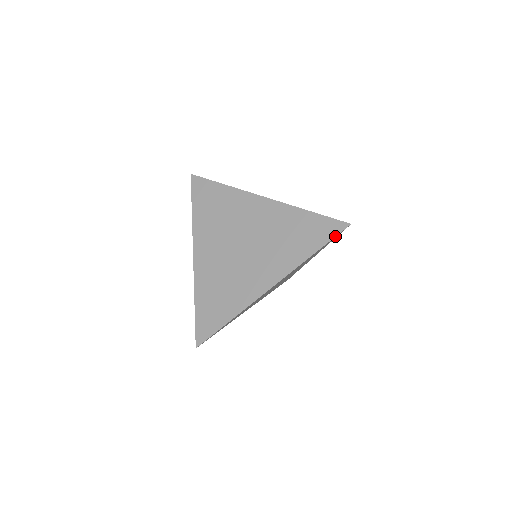
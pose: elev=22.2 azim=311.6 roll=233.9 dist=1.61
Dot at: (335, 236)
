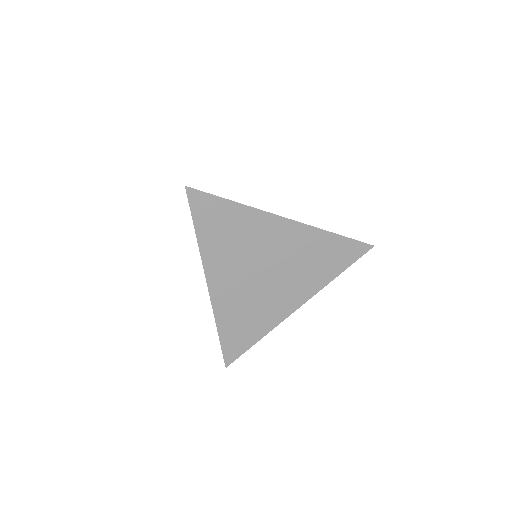
Dot at: occluded
